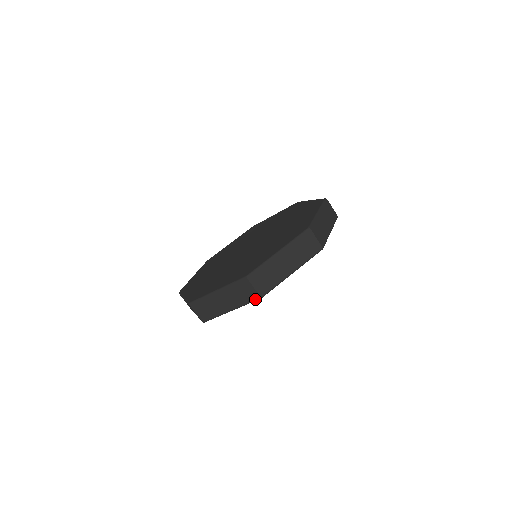
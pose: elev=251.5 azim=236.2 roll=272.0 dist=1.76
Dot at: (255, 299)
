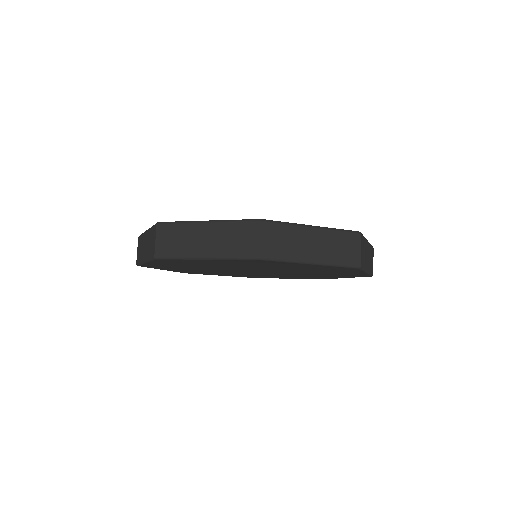
Dot at: (250, 256)
